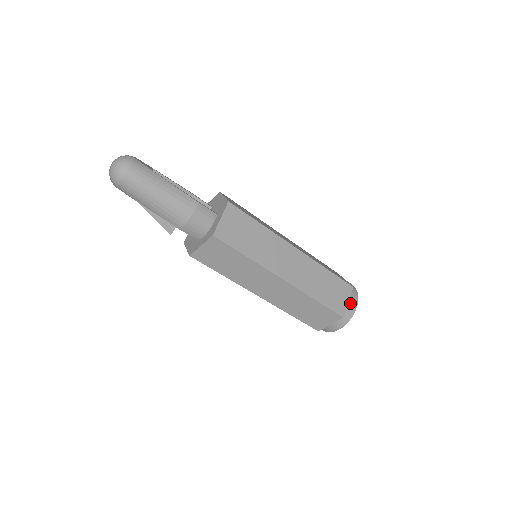
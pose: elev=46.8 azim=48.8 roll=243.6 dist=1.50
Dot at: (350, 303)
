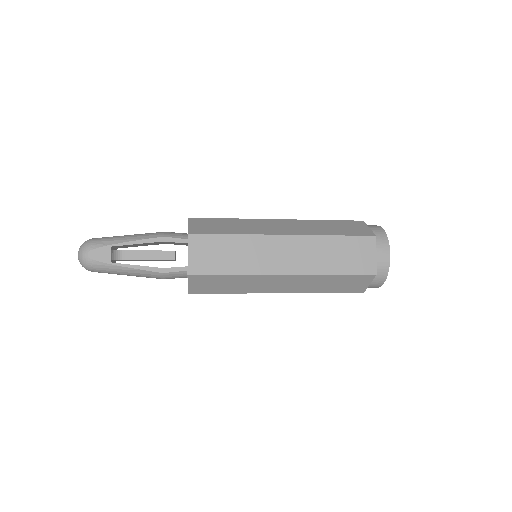
Dot at: (373, 284)
